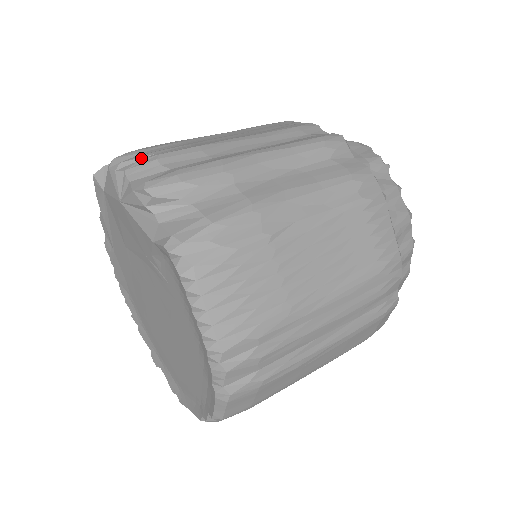
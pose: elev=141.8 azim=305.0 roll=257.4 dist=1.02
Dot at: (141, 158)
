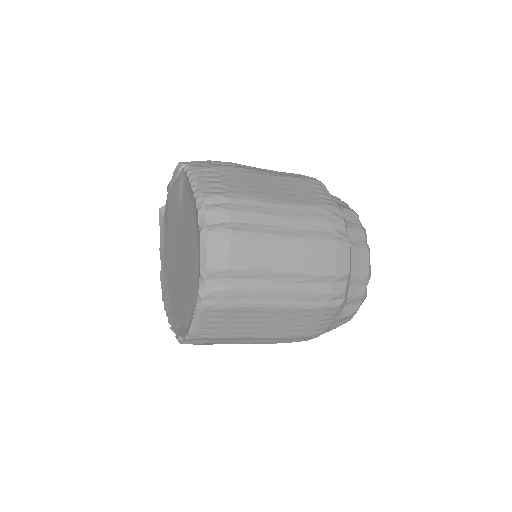
Dot at: occluded
